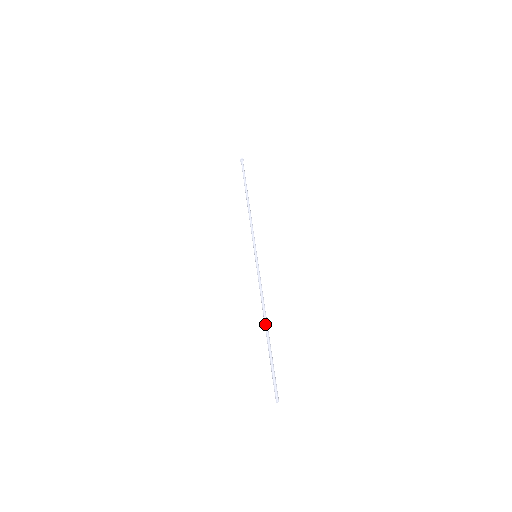
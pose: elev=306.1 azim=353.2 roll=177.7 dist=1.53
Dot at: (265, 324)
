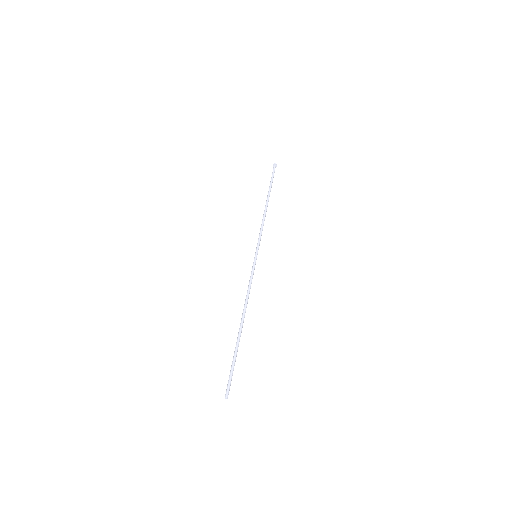
Dot at: (241, 321)
